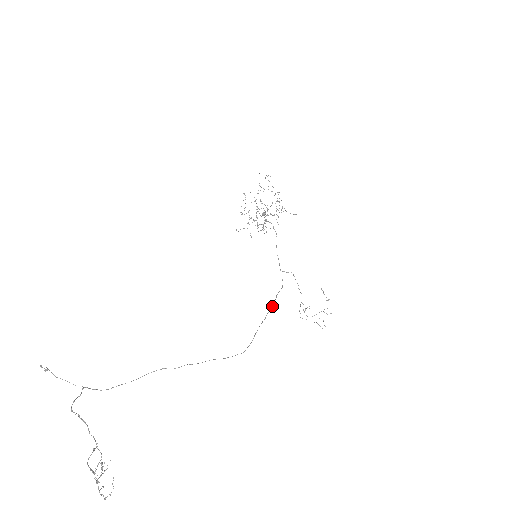
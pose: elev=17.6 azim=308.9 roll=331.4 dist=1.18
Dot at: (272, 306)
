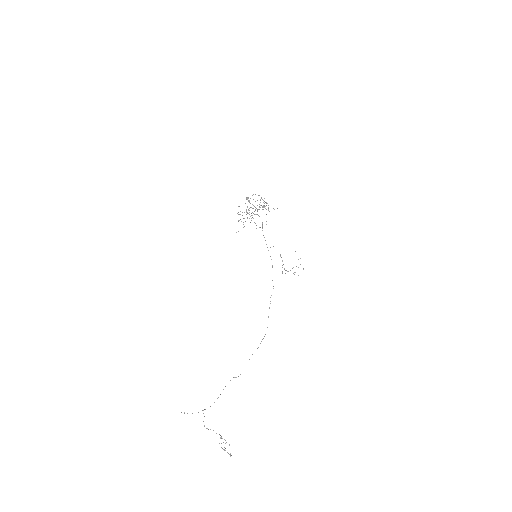
Dot at: occluded
